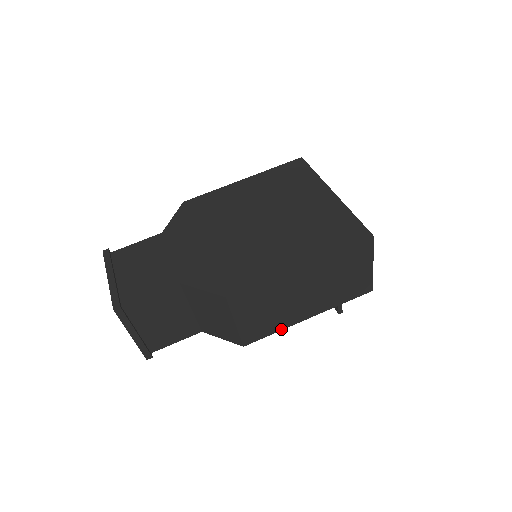
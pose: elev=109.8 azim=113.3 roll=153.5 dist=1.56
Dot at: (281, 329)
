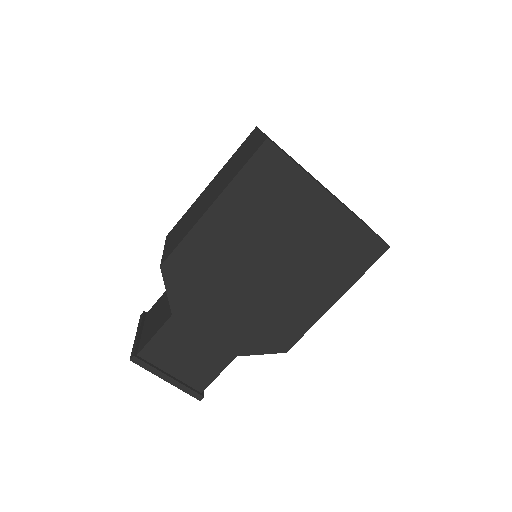
Dot at: occluded
